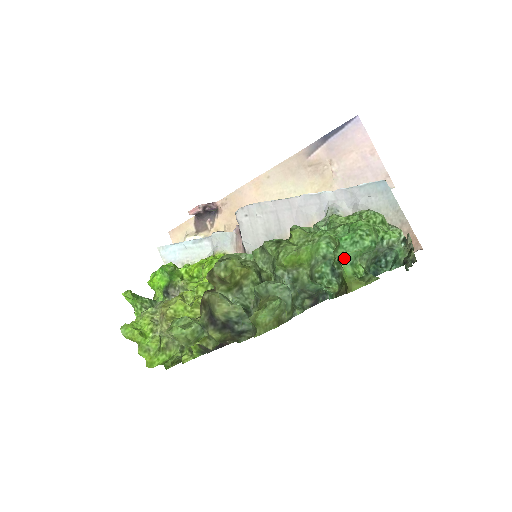
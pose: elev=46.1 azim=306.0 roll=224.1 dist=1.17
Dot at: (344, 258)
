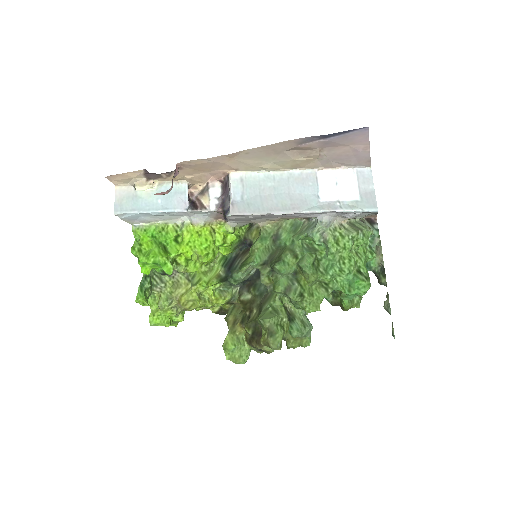
Dot at: (346, 299)
